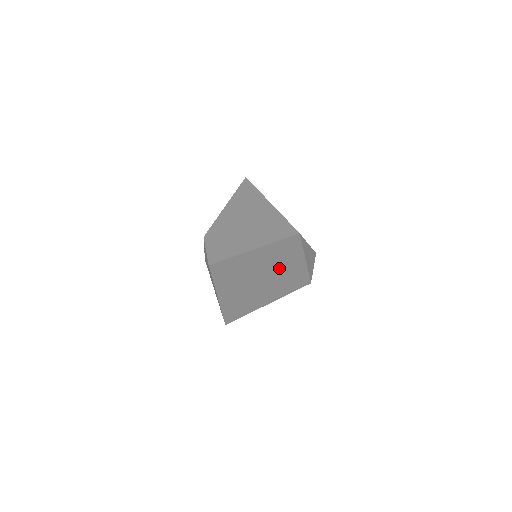
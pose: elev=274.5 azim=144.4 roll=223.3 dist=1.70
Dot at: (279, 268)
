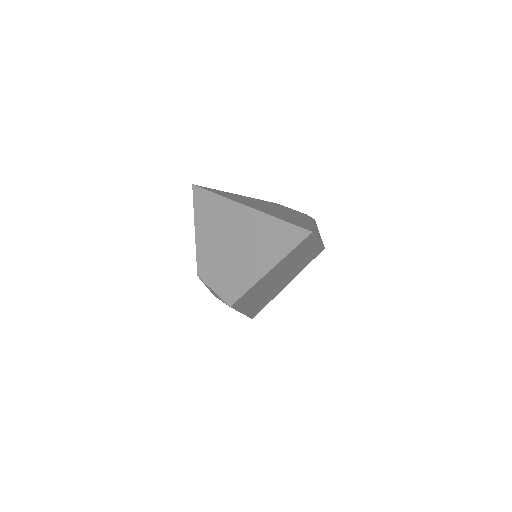
Dot at: (295, 262)
